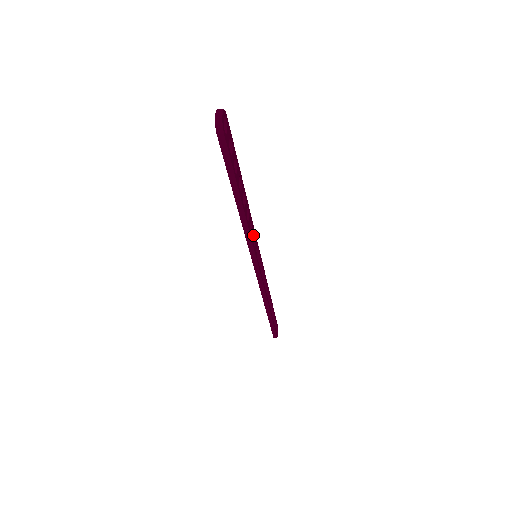
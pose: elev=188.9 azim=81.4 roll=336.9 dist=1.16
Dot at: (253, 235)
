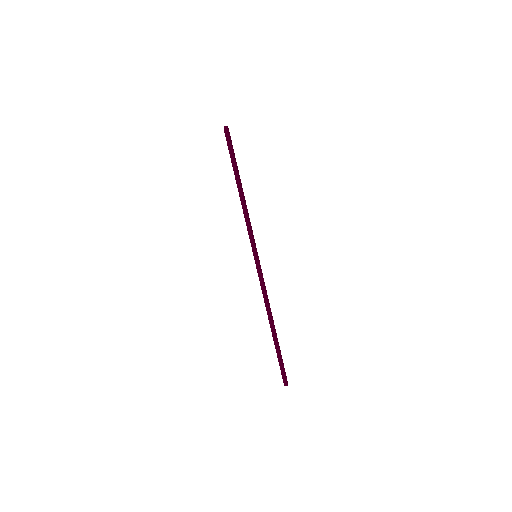
Dot at: (252, 231)
